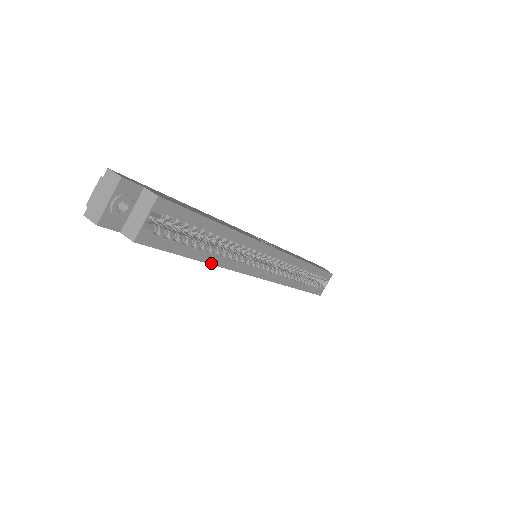
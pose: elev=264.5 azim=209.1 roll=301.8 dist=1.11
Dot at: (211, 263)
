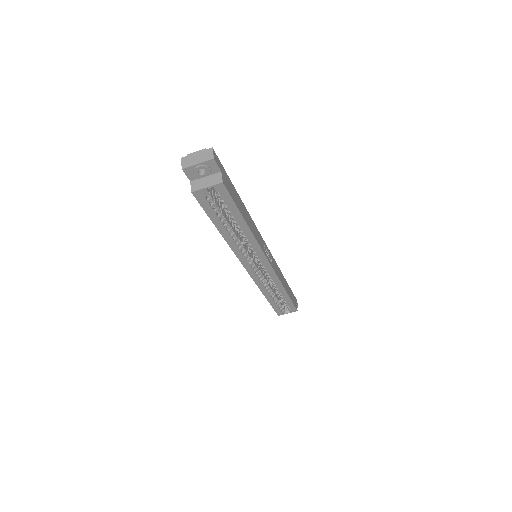
Dot at: (223, 236)
